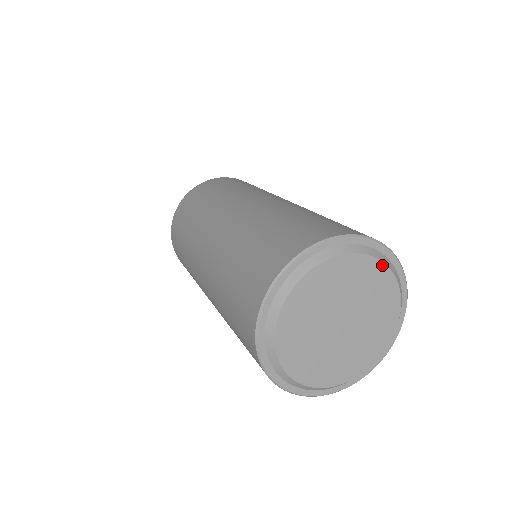
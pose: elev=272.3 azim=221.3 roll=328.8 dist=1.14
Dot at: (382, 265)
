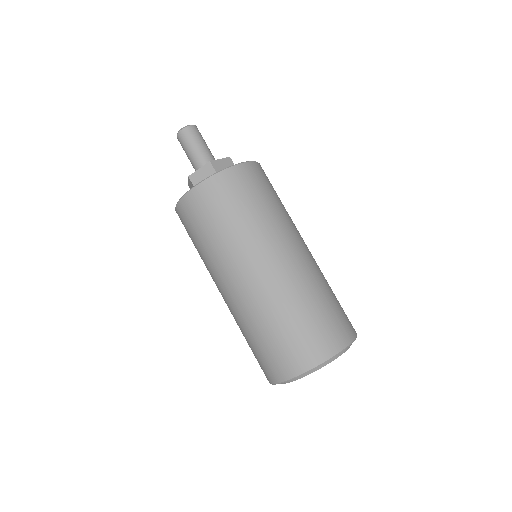
Dot at: (349, 347)
